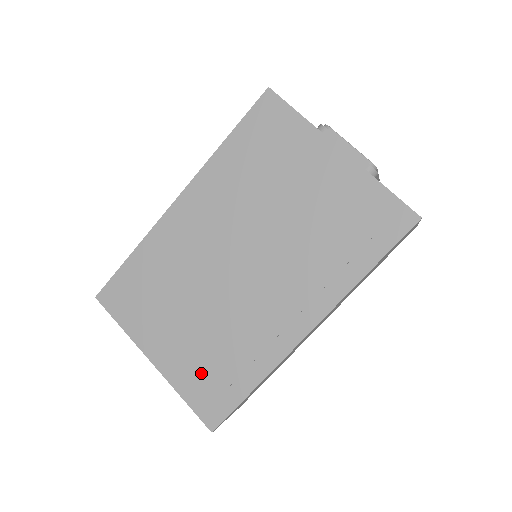
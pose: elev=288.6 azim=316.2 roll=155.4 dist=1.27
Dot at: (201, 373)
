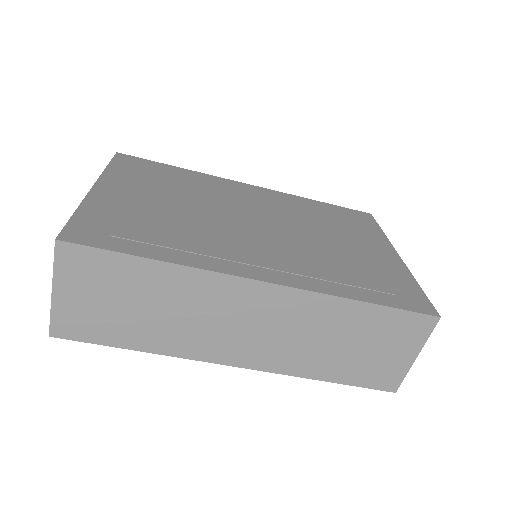
Dot at: (123, 218)
